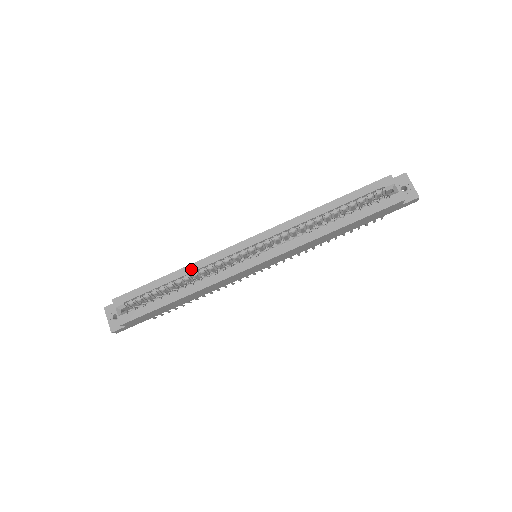
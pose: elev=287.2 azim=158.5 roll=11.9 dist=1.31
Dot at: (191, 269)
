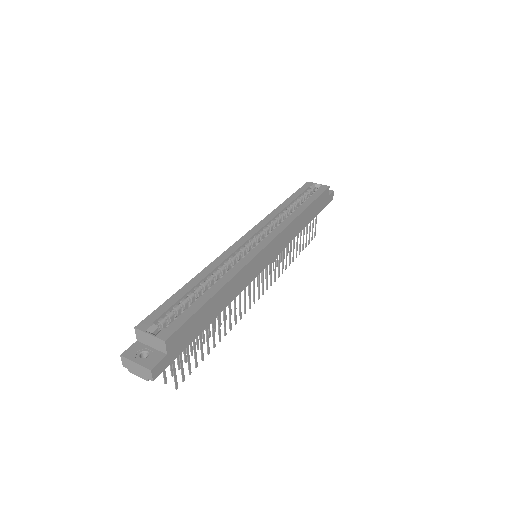
Dot at: (210, 269)
